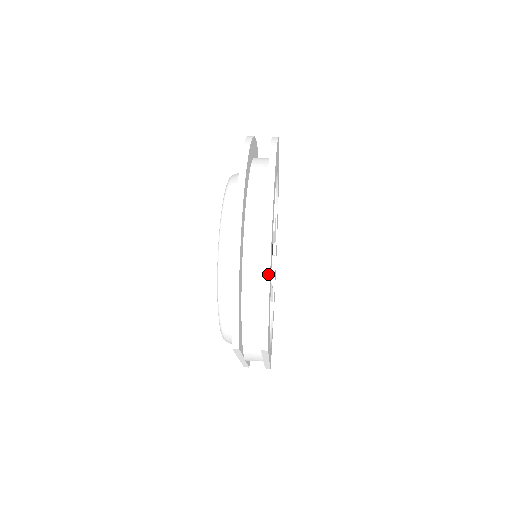
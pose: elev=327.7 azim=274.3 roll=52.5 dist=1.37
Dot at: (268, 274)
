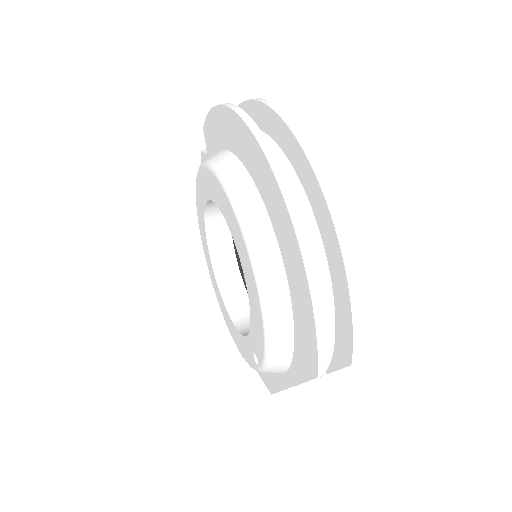
Dot at: (351, 264)
